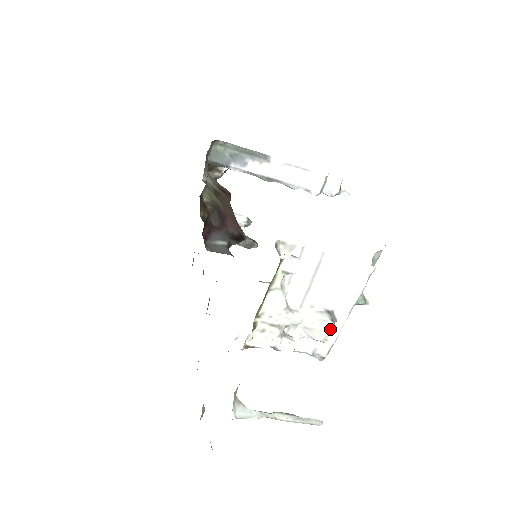
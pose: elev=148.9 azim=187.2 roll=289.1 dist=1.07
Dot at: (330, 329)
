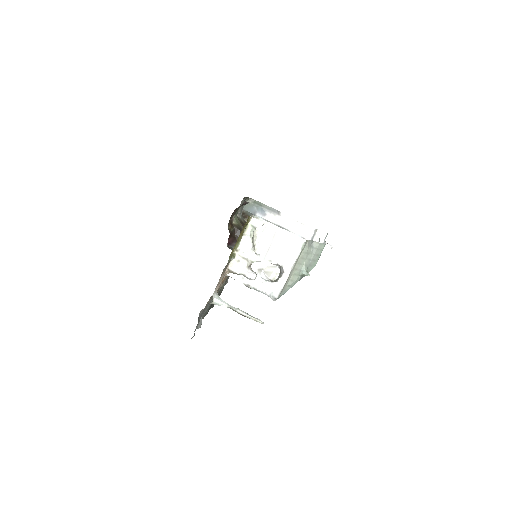
Dot at: (277, 272)
